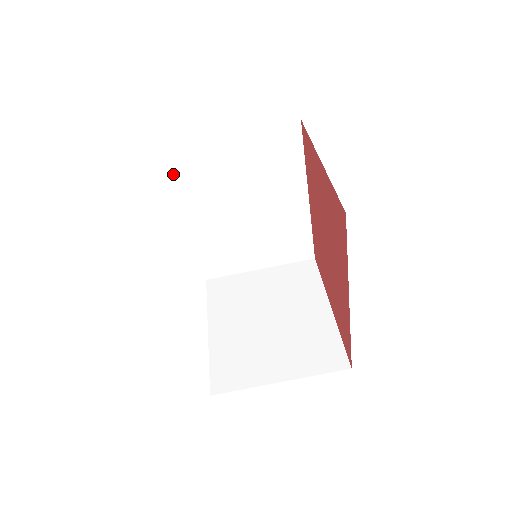
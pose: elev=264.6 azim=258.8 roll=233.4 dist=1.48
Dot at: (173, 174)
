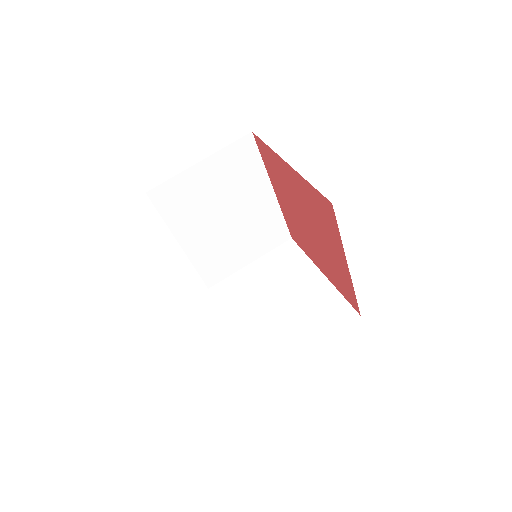
Dot at: (159, 212)
